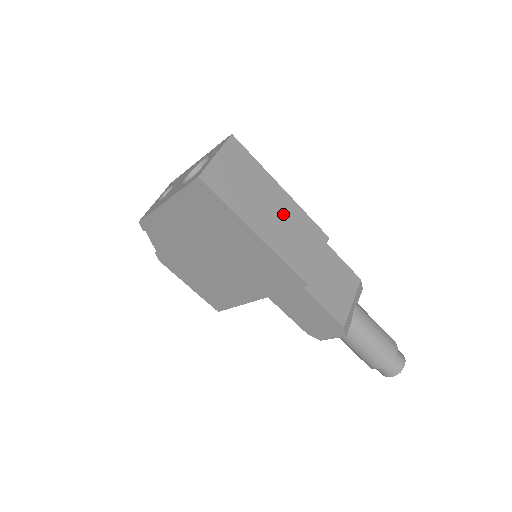
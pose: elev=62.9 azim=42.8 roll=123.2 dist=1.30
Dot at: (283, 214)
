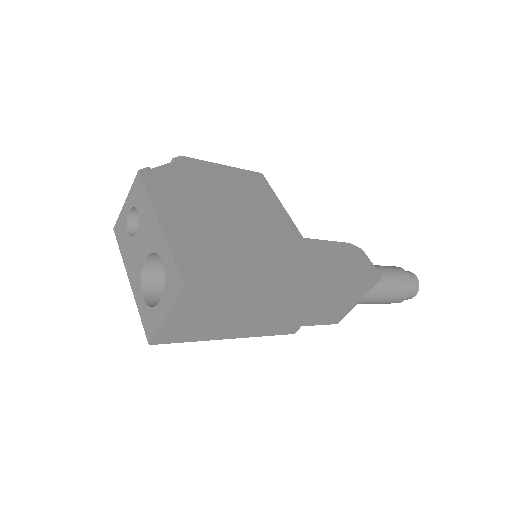
Dot at: (268, 307)
